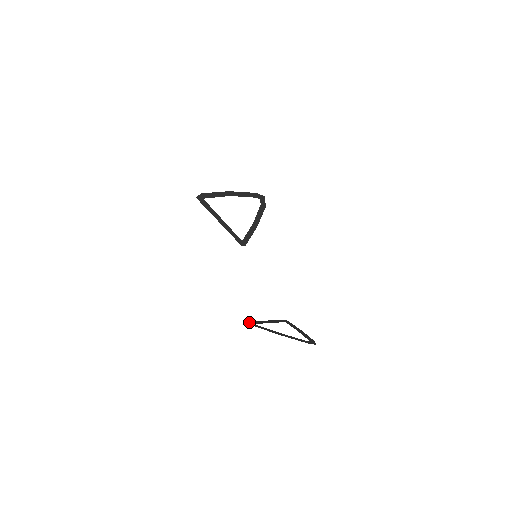
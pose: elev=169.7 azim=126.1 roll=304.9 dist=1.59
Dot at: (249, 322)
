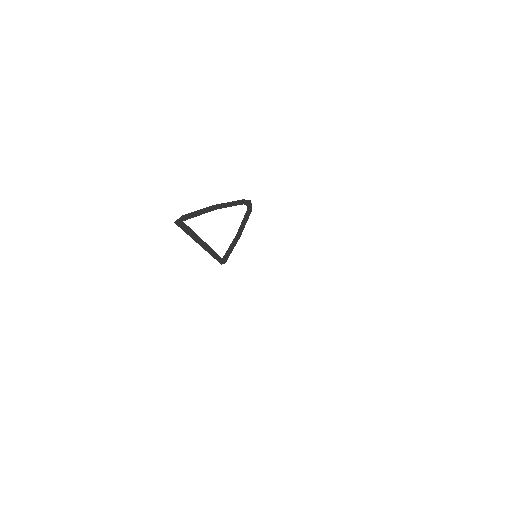
Dot at: occluded
